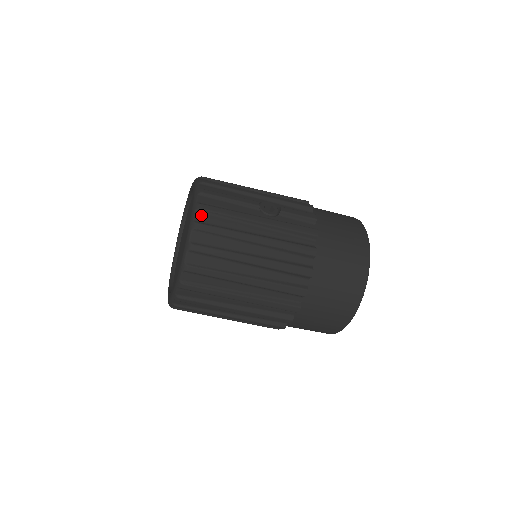
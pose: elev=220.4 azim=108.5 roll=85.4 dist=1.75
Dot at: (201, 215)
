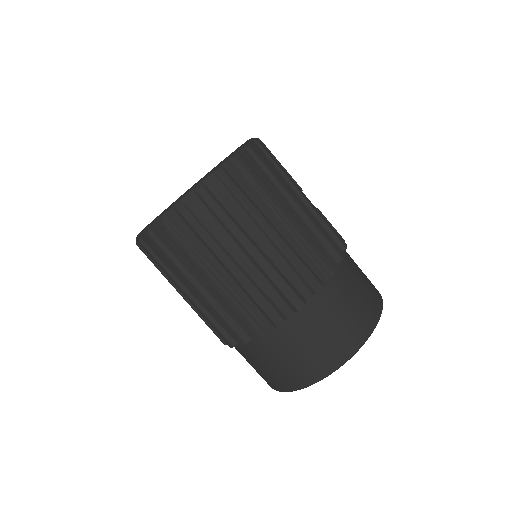
Dot at: (257, 146)
